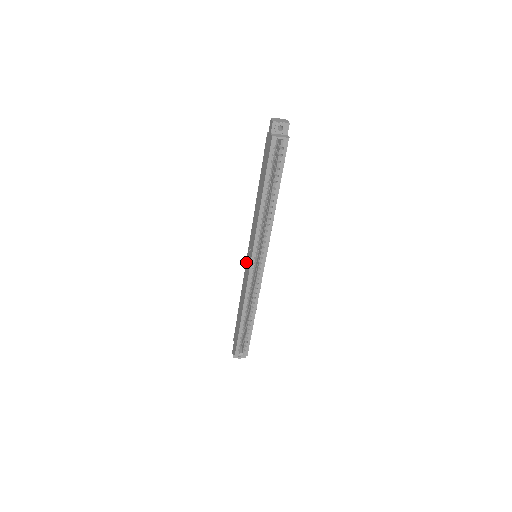
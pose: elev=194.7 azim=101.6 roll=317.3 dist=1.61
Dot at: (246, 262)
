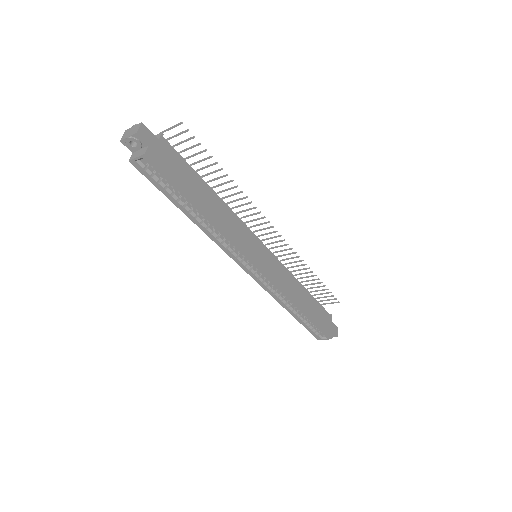
Dot at: occluded
